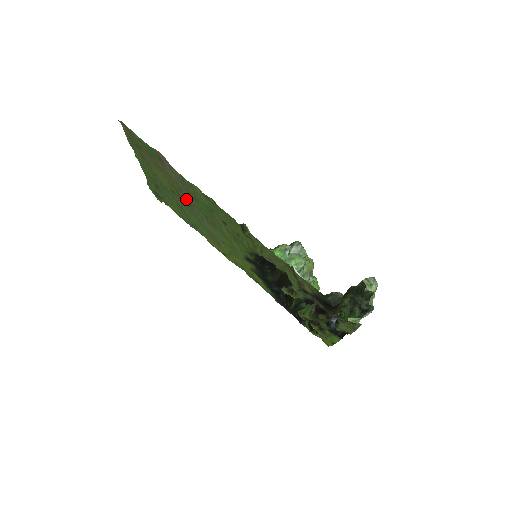
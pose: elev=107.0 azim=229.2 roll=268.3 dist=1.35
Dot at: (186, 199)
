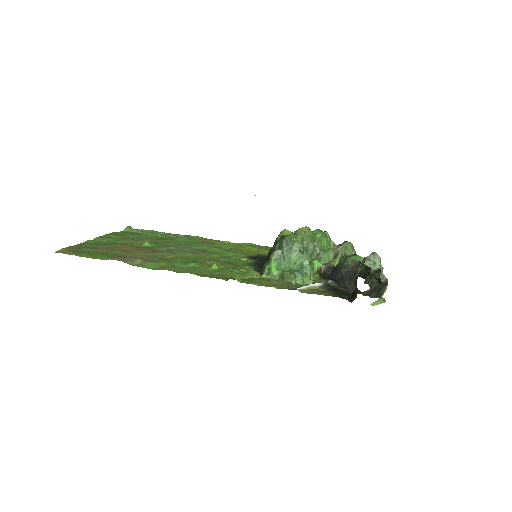
Dot at: (163, 249)
